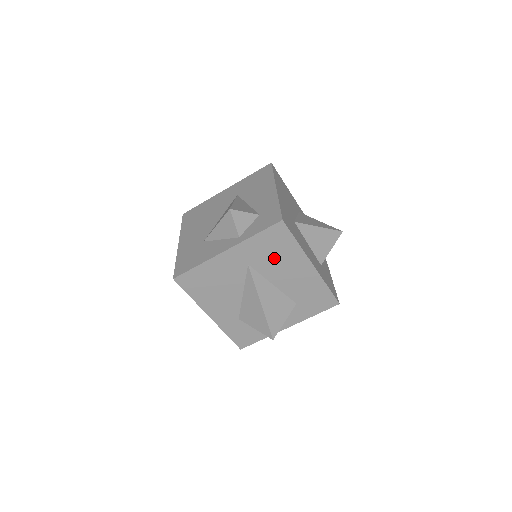
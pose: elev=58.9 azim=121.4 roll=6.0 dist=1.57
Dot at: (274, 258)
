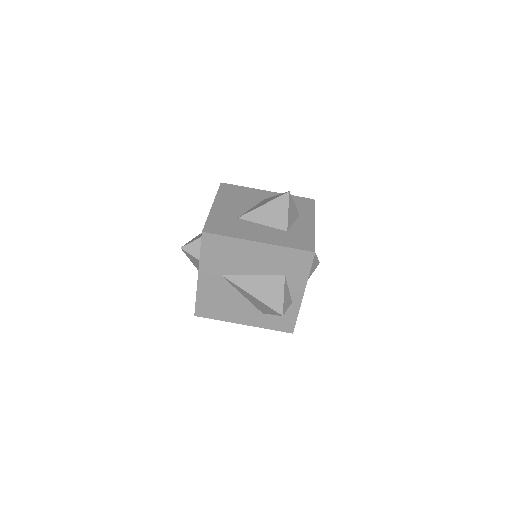
Dot at: (229, 258)
